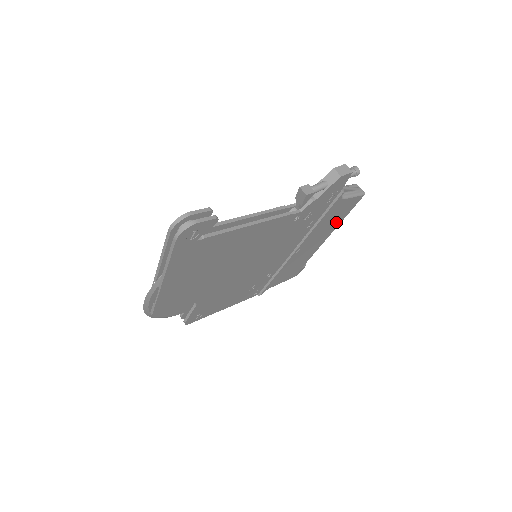
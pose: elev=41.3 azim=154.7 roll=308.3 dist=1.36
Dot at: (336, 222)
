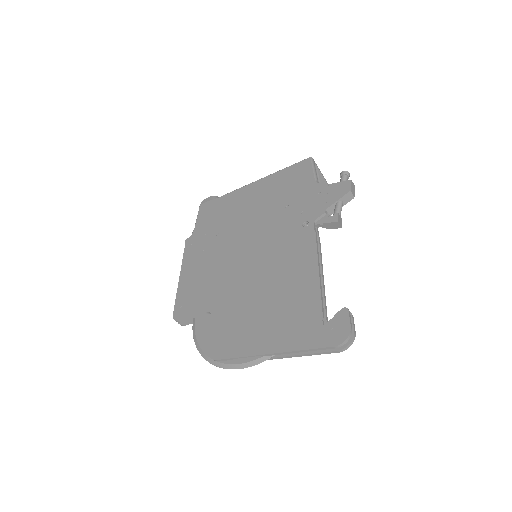
Dot at: occluded
